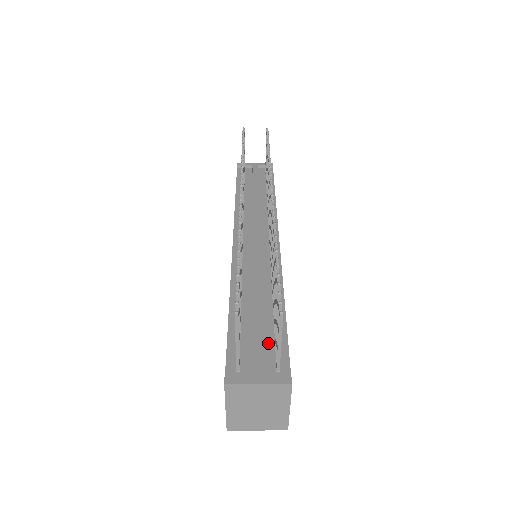
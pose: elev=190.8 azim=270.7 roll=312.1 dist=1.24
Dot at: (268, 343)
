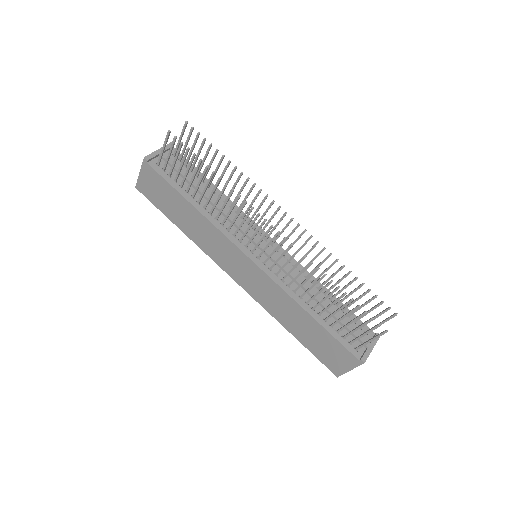
Dot at: occluded
